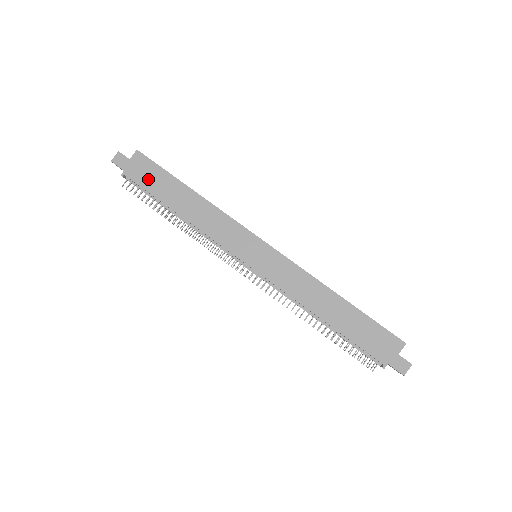
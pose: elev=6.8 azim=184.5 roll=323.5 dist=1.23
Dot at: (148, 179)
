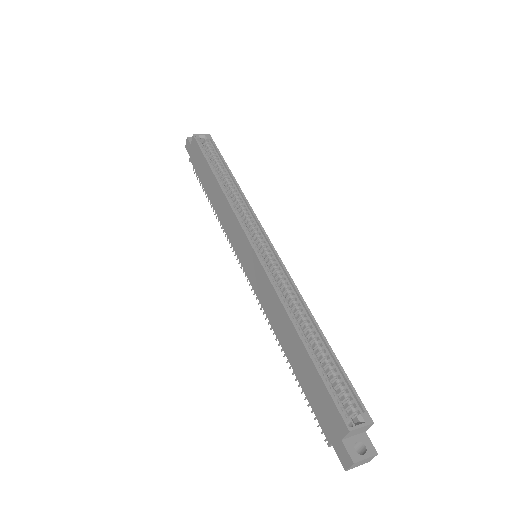
Dot at: (198, 165)
